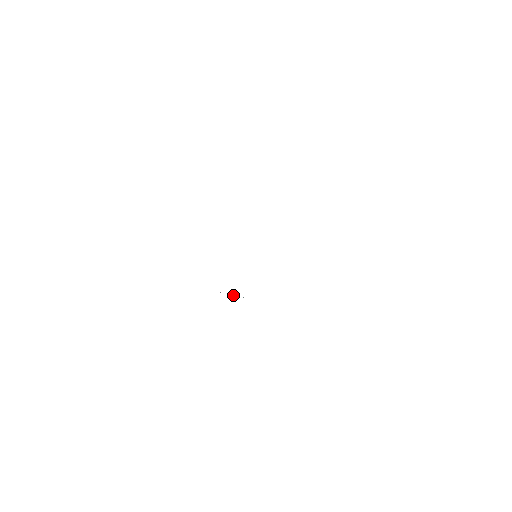
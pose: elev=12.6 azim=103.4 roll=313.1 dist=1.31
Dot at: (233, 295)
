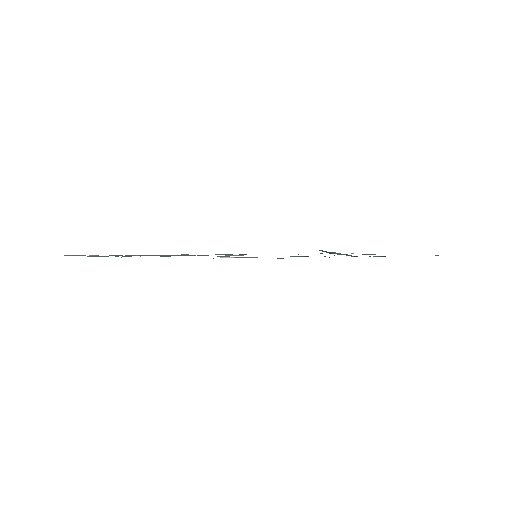
Dot at: (222, 257)
